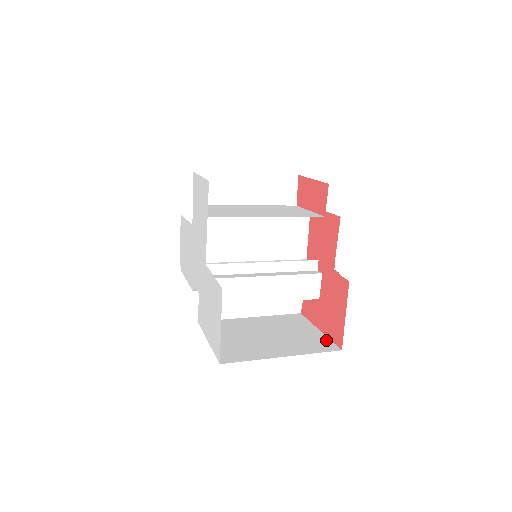
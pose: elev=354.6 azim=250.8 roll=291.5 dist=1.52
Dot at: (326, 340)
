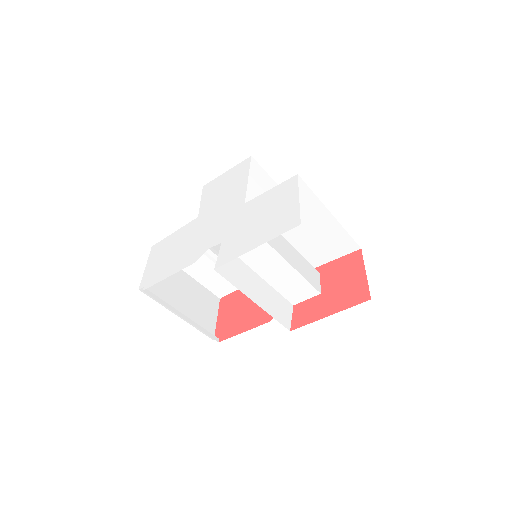
Dot at: (347, 305)
